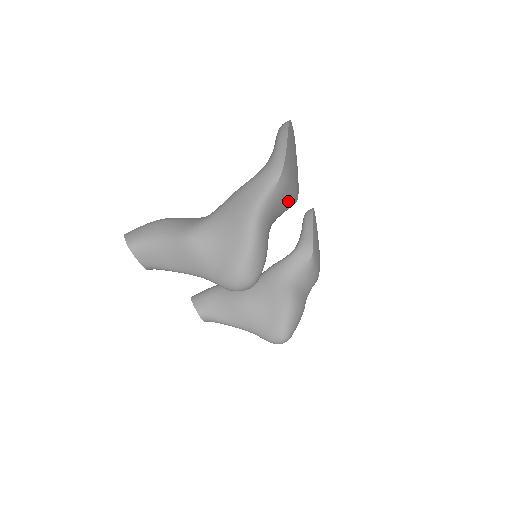
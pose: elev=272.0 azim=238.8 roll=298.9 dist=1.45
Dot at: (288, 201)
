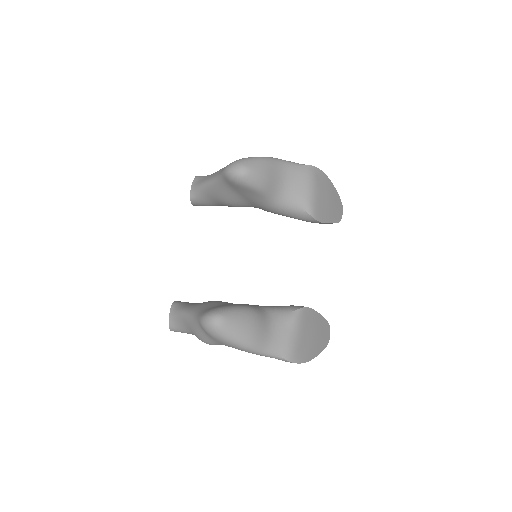
Dot at: (305, 193)
